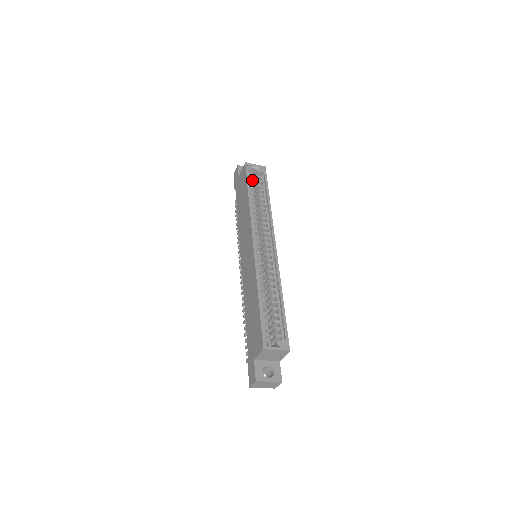
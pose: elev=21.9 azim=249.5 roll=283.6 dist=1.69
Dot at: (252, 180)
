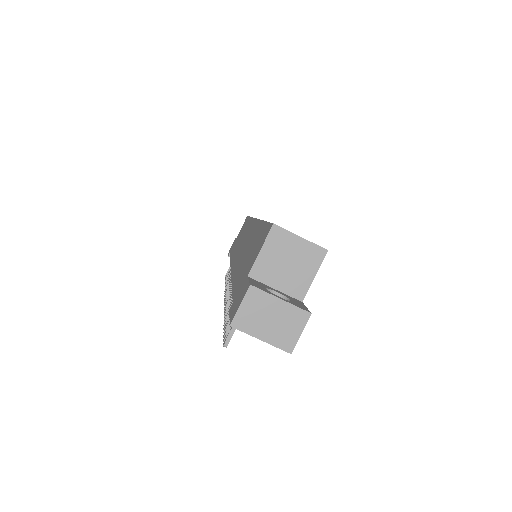
Dot at: occluded
